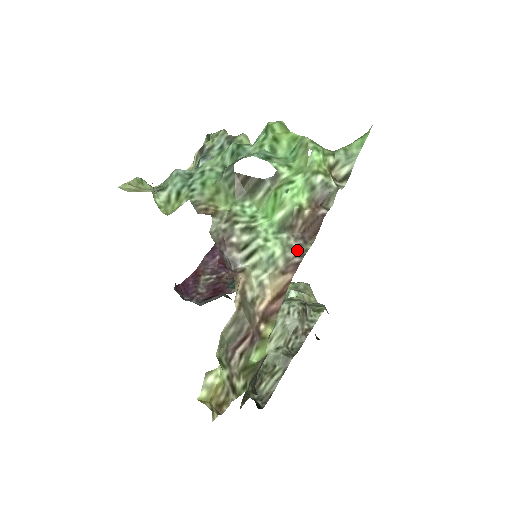
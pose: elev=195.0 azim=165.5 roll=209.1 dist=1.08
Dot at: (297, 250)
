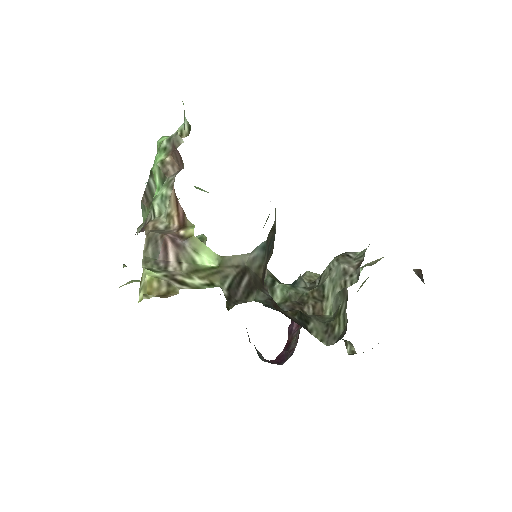
Dot at: (174, 177)
